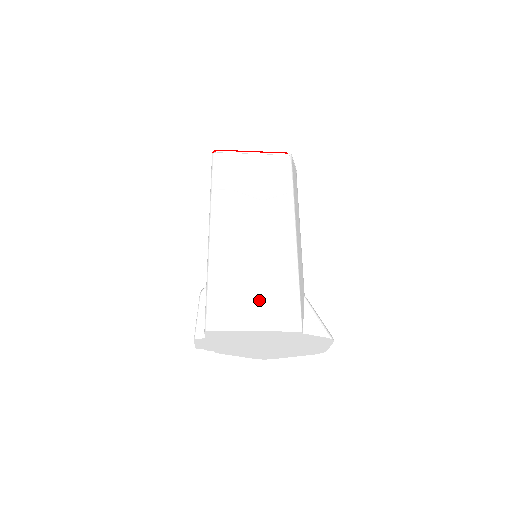
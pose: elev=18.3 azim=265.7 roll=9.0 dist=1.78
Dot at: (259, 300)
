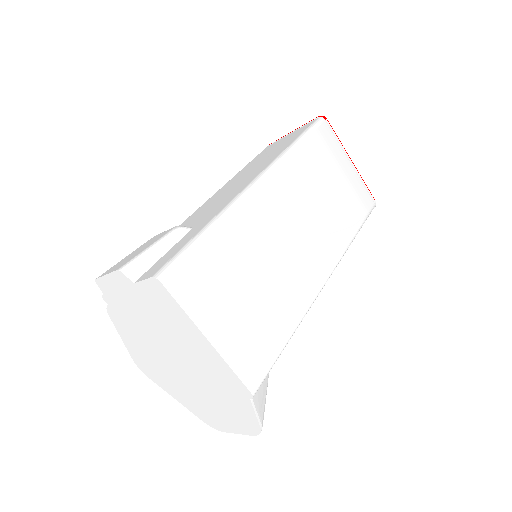
Dot at: (243, 309)
